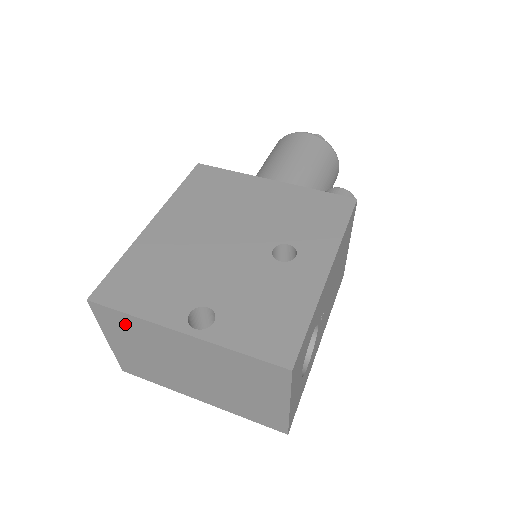
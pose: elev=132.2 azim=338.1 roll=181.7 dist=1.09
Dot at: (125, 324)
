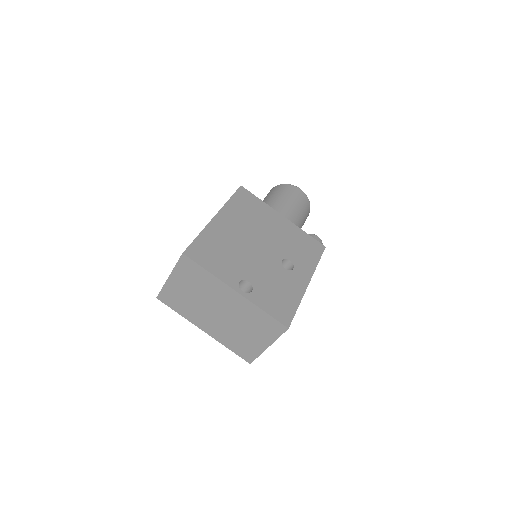
Dot at: (197, 274)
